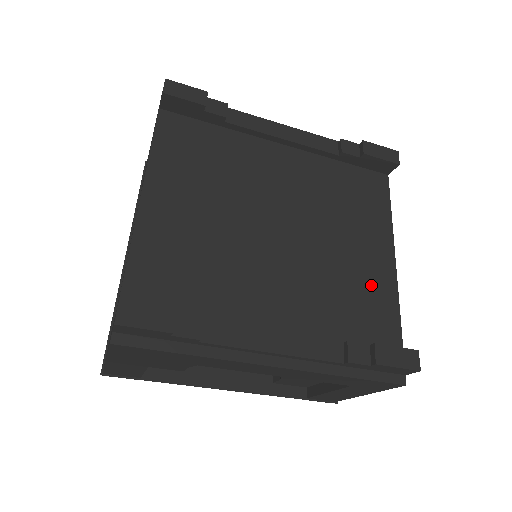
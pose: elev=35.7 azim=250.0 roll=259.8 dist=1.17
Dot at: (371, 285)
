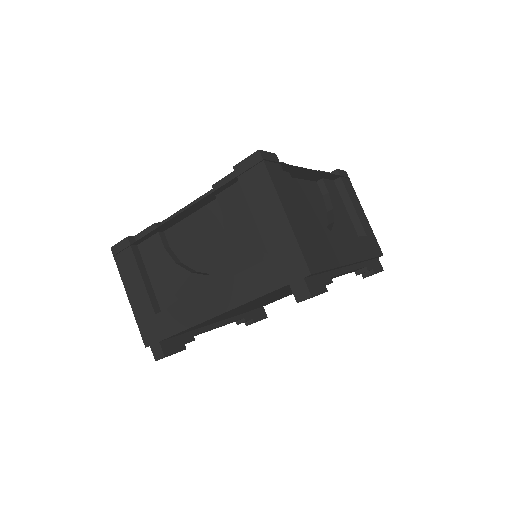
Dot at: occluded
